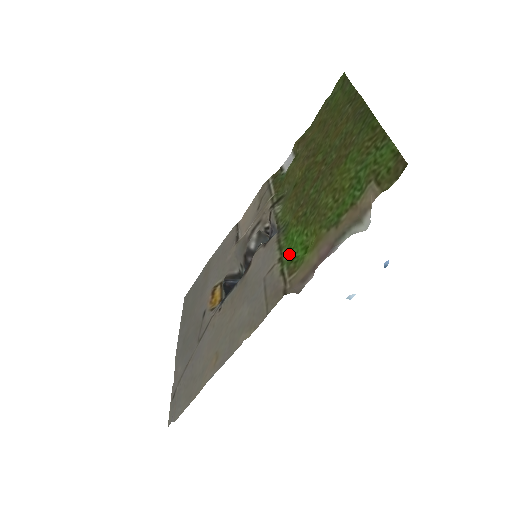
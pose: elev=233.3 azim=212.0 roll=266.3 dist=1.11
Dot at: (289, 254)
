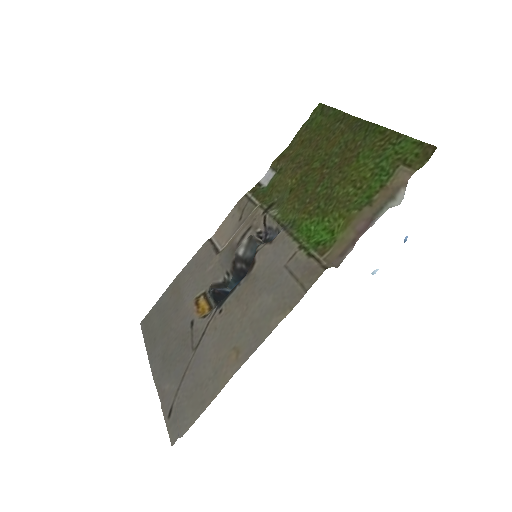
Dot at: (311, 240)
